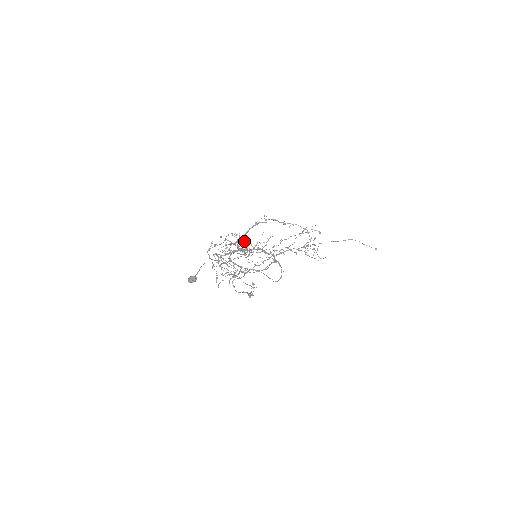
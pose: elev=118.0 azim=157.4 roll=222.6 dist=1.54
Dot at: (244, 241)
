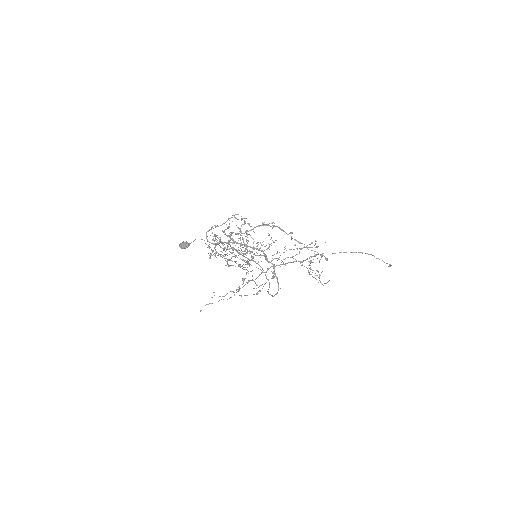
Dot at: occluded
